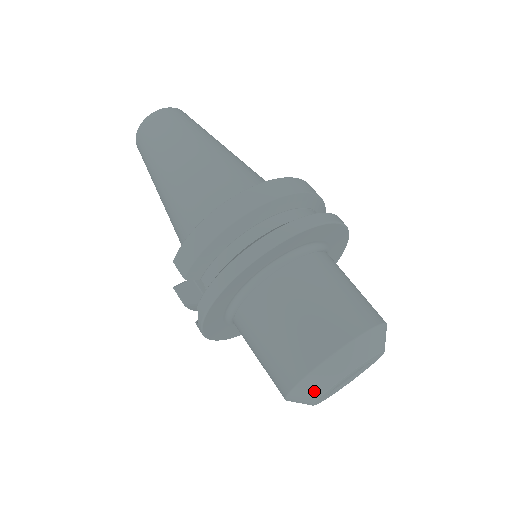
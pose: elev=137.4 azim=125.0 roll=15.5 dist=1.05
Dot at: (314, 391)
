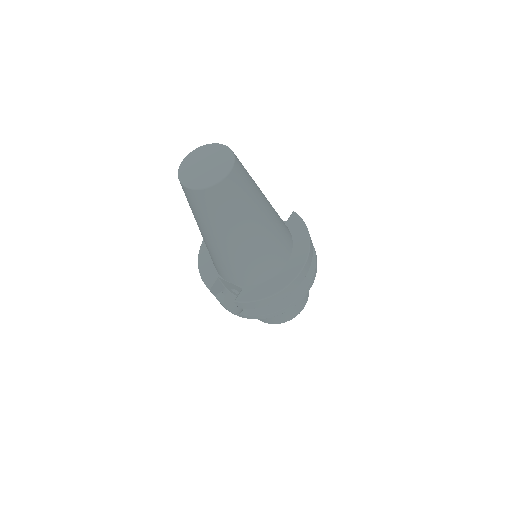
Dot at: occluded
